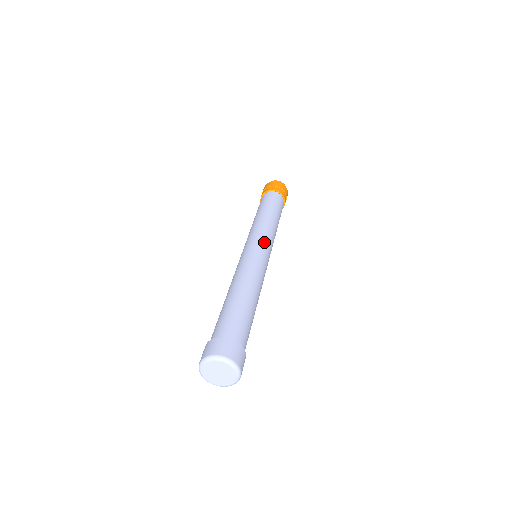
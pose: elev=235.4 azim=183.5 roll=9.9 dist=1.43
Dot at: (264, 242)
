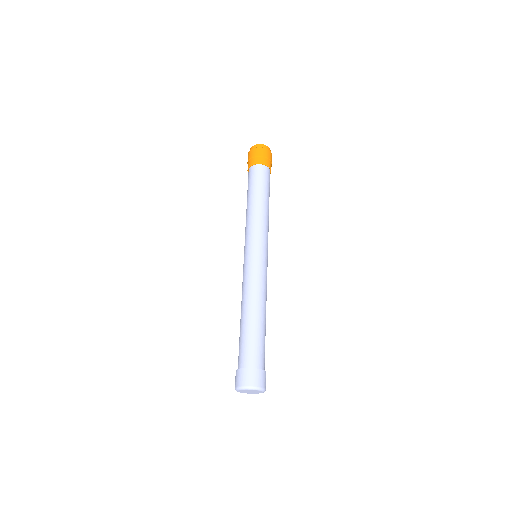
Dot at: occluded
